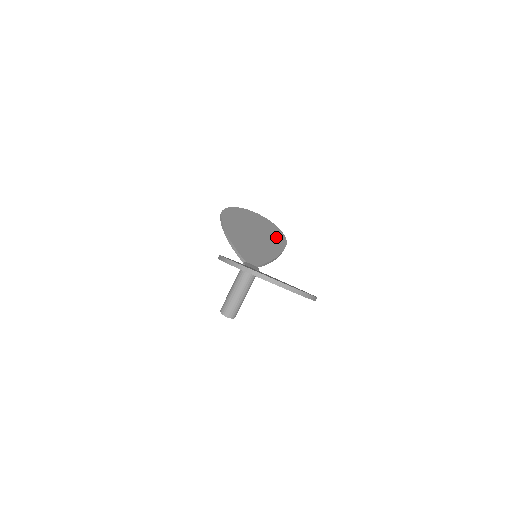
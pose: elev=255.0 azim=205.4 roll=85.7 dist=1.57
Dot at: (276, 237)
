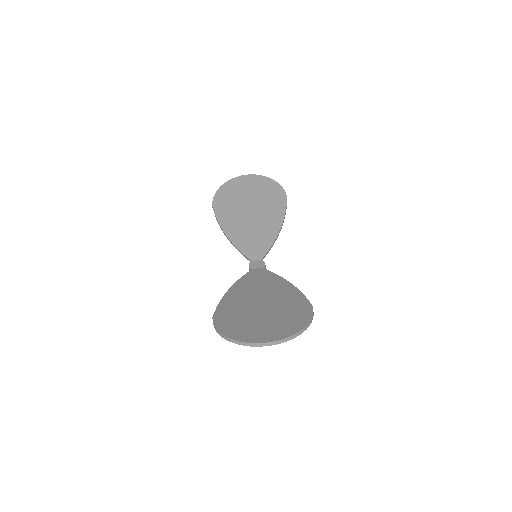
Dot at: (274, 198)
